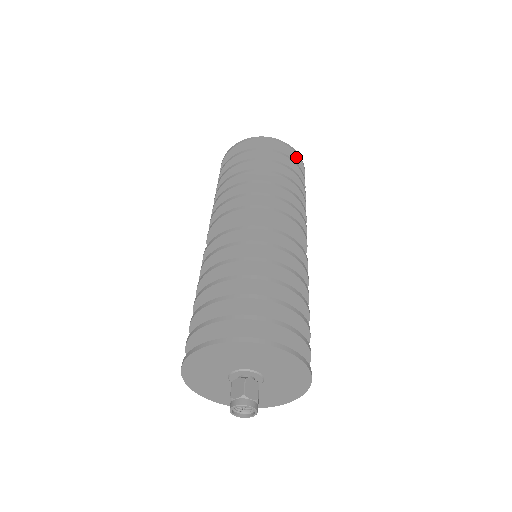
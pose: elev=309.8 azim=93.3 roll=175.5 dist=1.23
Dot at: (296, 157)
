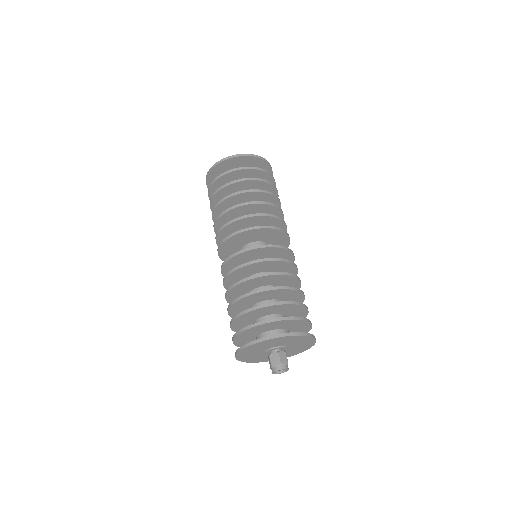
Dot at: (266, 164)
